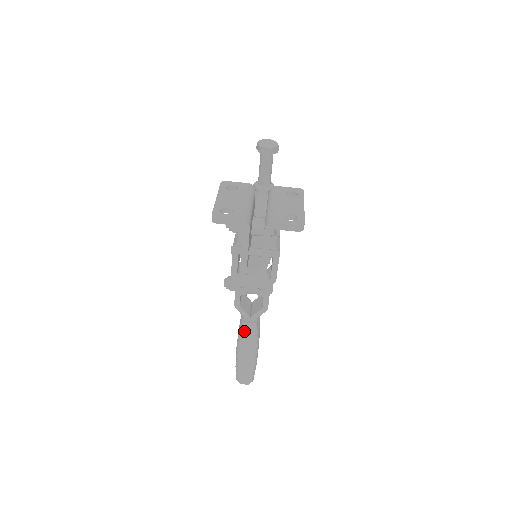
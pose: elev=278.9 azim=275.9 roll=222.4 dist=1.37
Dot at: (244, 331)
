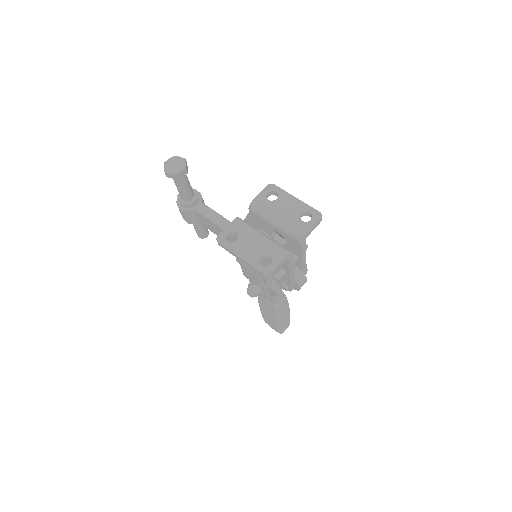
Dot at: (279, 306)
